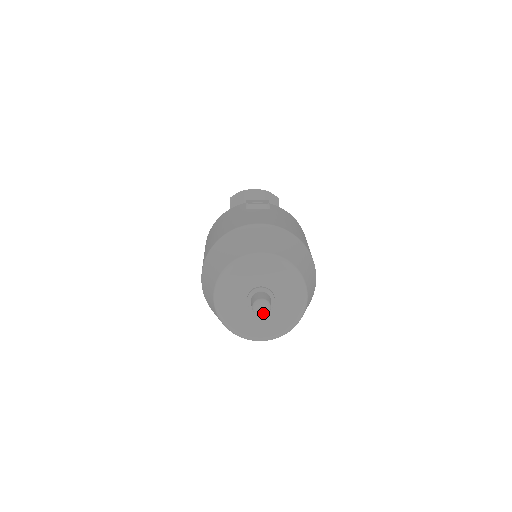
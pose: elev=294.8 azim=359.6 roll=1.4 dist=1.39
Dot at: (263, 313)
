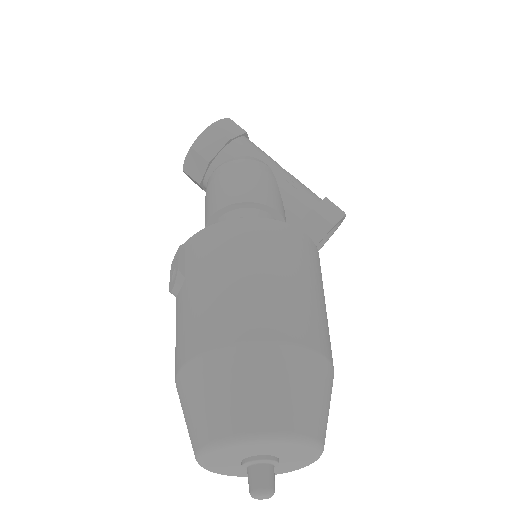
Dot at: (269, 497)
